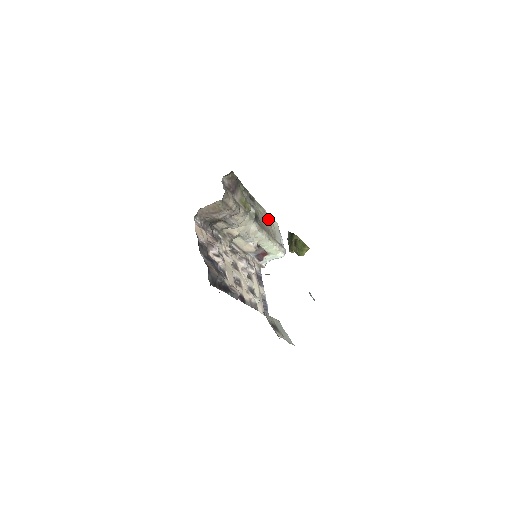
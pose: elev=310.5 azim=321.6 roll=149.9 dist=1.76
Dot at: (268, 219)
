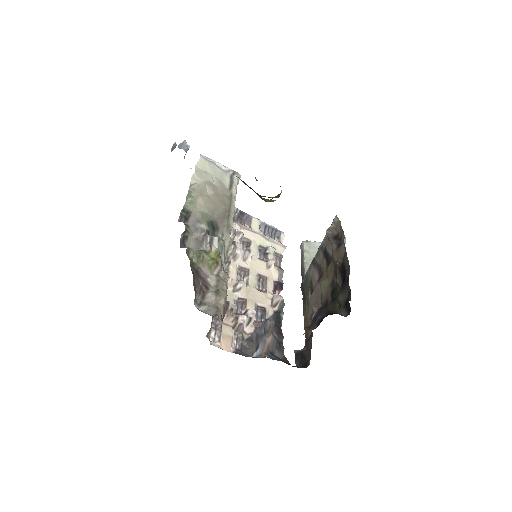
Dot at: (203, 186)
